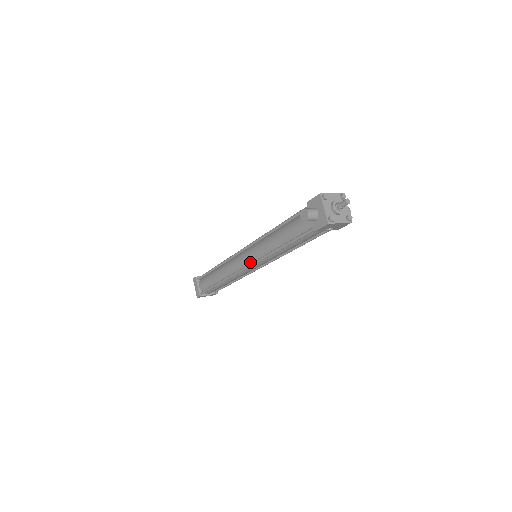
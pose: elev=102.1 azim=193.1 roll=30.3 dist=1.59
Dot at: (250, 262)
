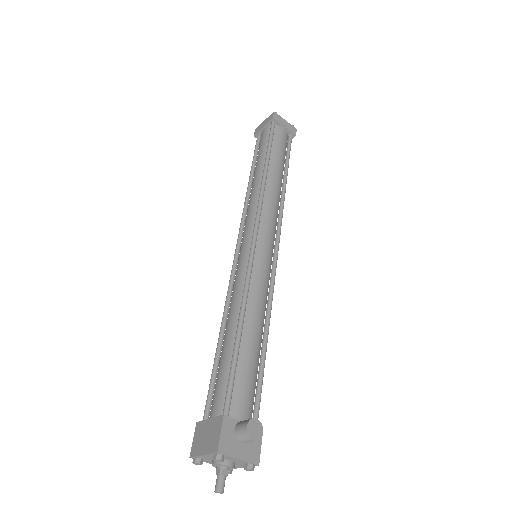
Dot at: occluded
